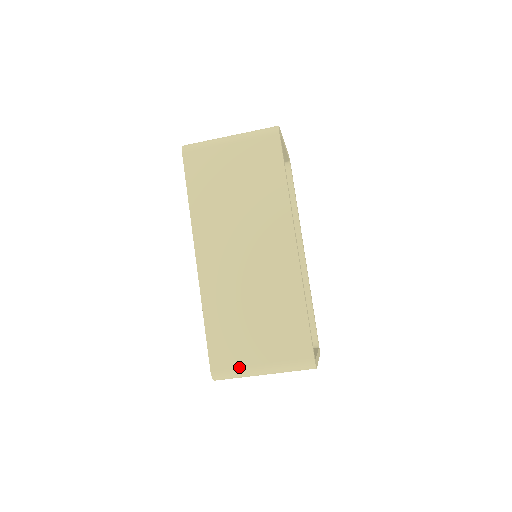
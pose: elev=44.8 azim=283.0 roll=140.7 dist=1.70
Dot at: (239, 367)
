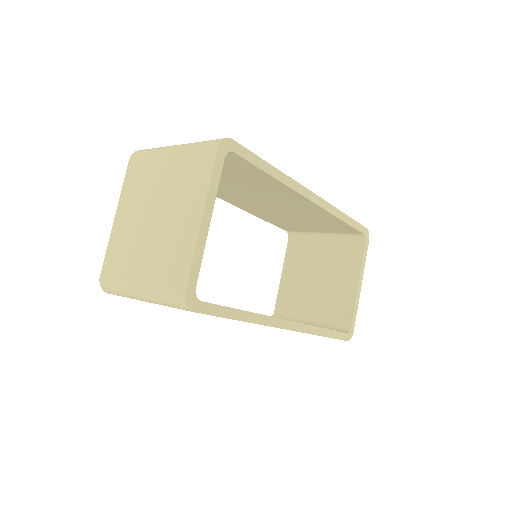
Dot at: occluded
